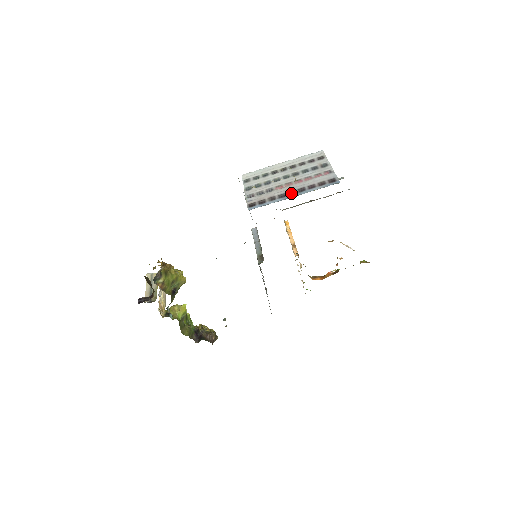
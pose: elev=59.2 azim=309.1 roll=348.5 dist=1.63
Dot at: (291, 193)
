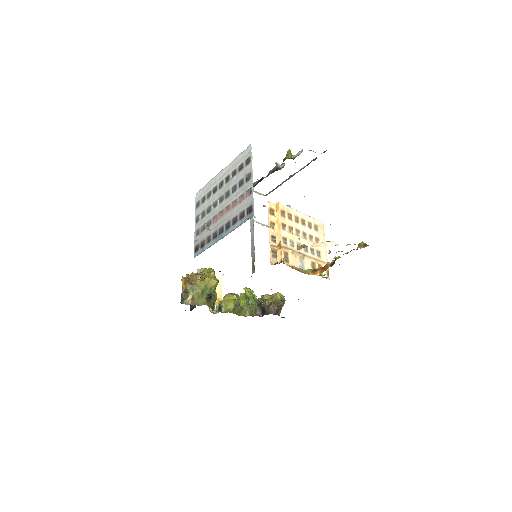
Dot at: (220, 231)
